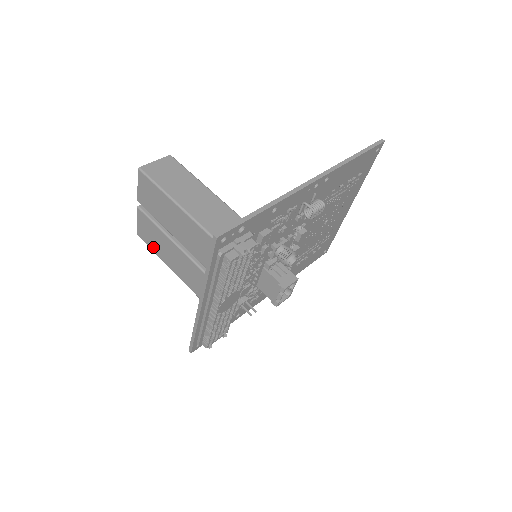
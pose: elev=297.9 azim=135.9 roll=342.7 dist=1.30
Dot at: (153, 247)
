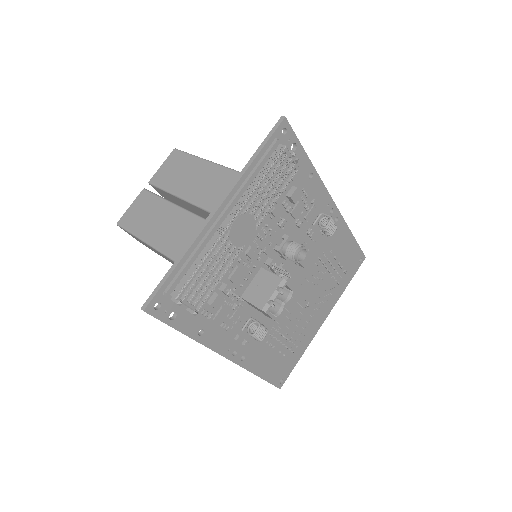
Dot at: (137, 227)
